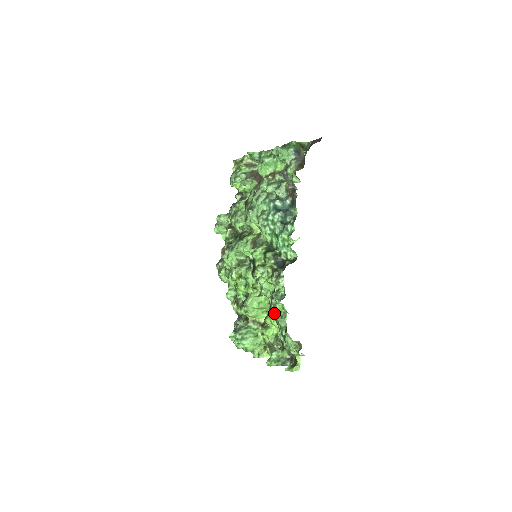
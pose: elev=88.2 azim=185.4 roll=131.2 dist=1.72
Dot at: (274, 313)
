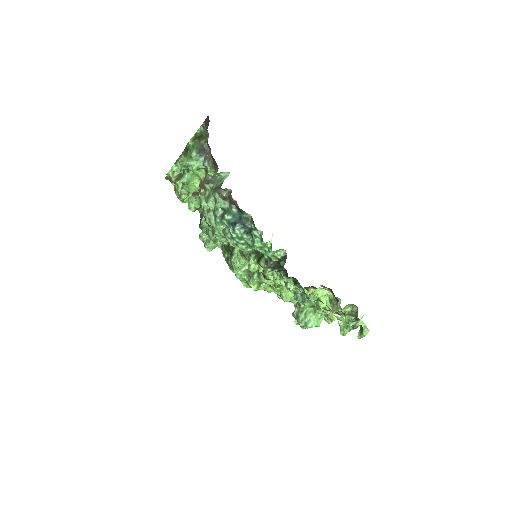
Dot at: occluded
